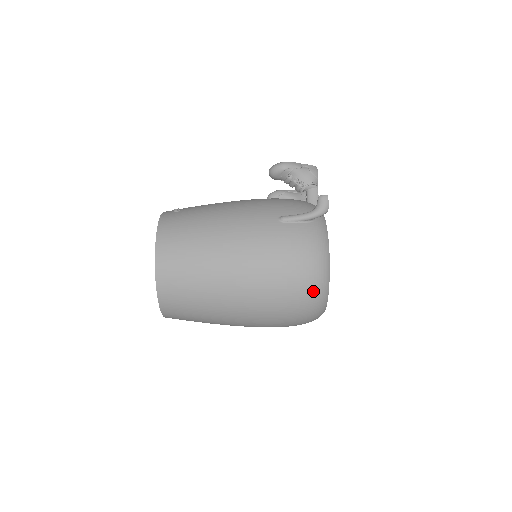
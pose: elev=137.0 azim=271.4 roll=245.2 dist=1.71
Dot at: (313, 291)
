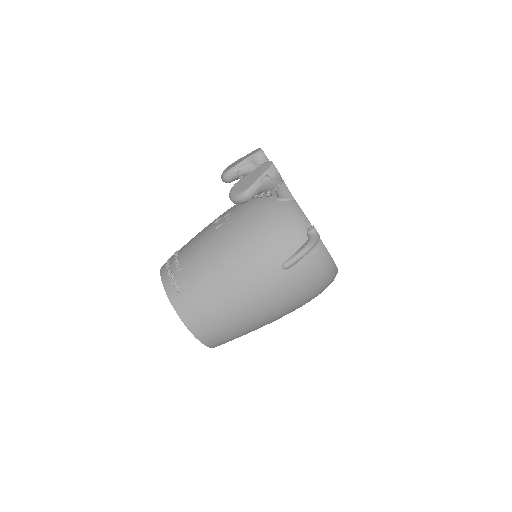
Dot at: occluded
